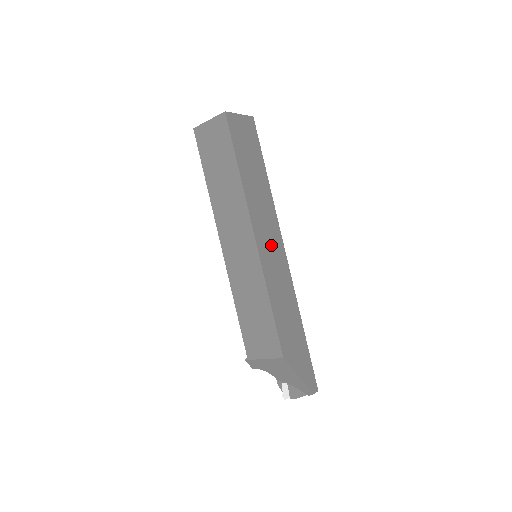
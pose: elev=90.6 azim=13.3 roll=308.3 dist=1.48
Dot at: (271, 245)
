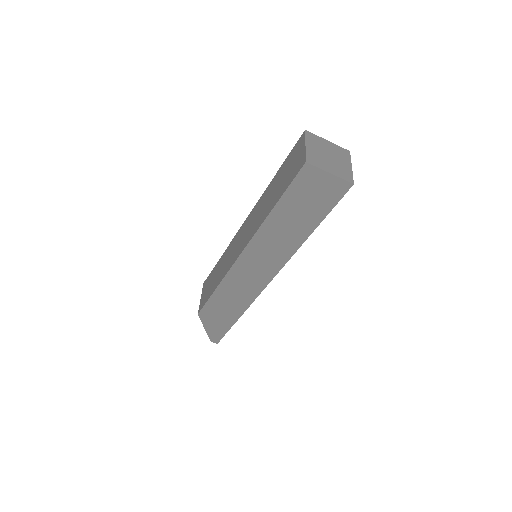
Dot at: (257, 268)
